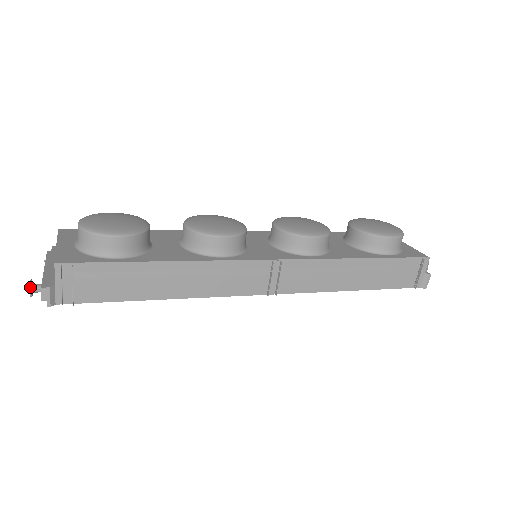
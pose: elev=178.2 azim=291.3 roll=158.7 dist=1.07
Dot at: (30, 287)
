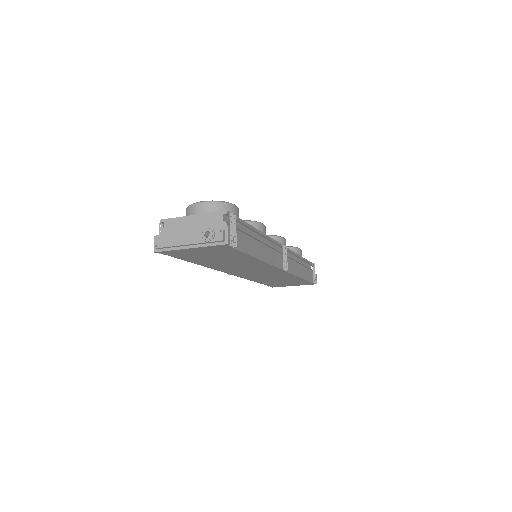
Dot at: (213, 230)
